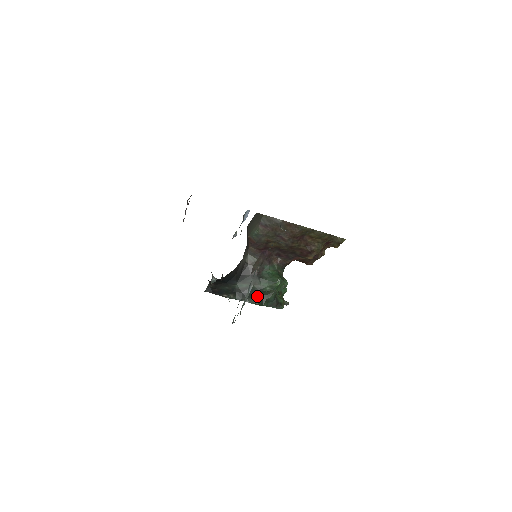
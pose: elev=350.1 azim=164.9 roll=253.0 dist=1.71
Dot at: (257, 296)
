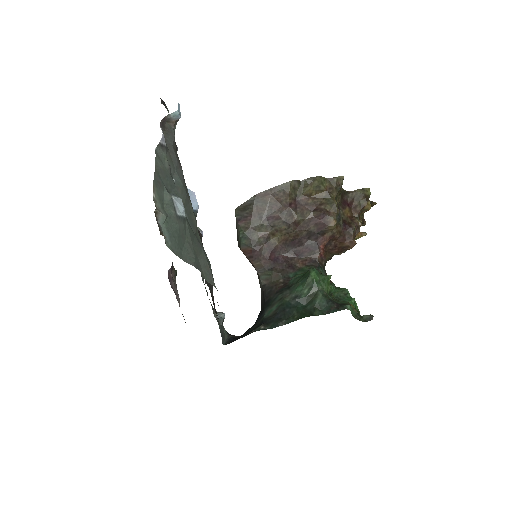
Dot at: (298, 309)
